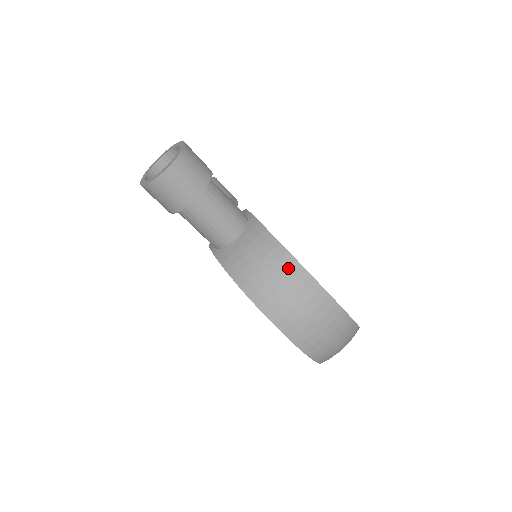
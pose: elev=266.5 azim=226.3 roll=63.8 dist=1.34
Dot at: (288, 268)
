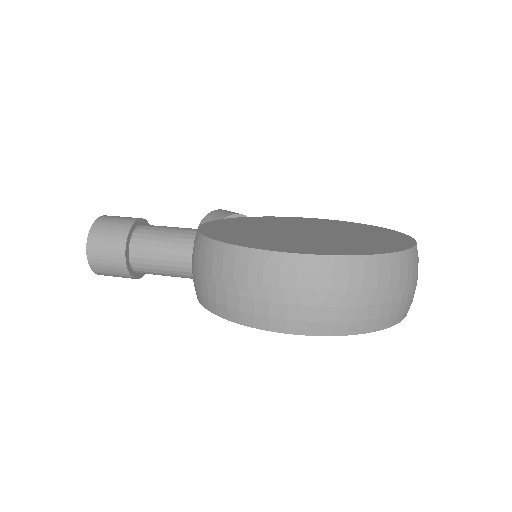
Dot at: (213, 256)
